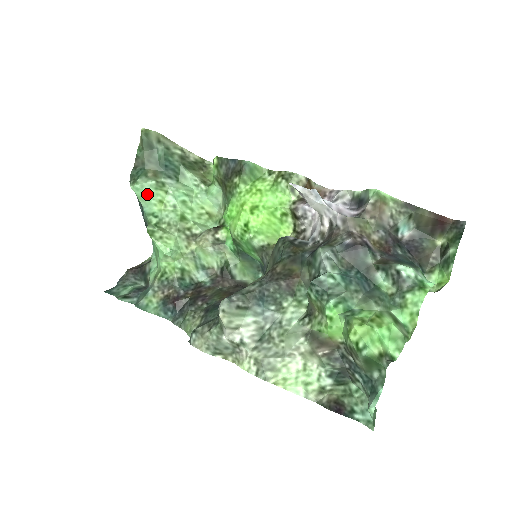
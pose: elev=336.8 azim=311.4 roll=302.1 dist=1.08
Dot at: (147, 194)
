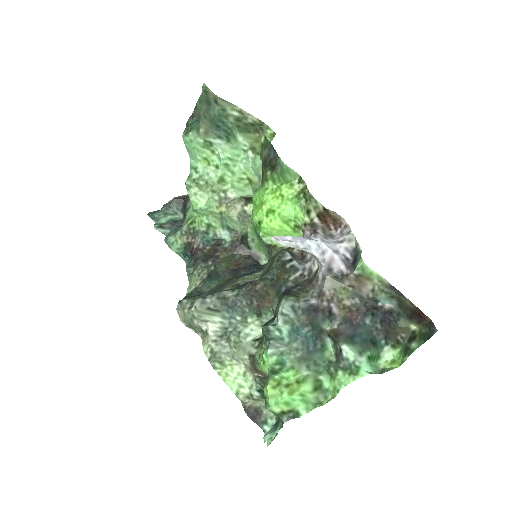
Dot at: (194, 149)
